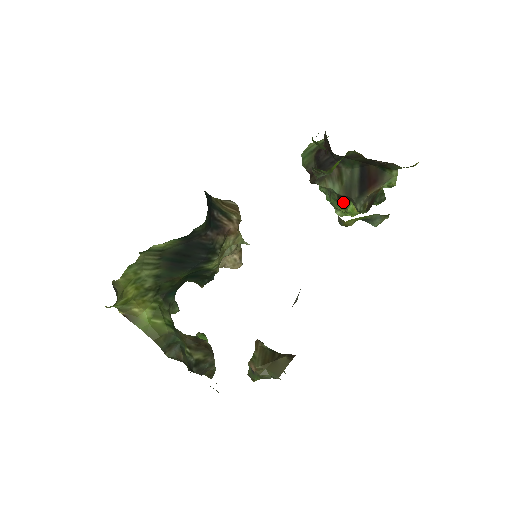
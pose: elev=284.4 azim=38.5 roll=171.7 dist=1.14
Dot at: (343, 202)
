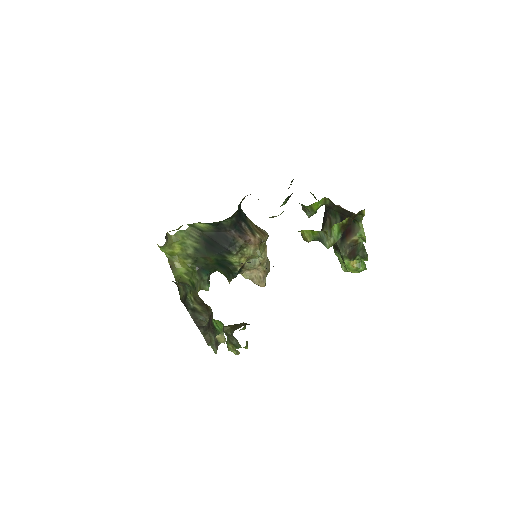
Dot at: occluded
